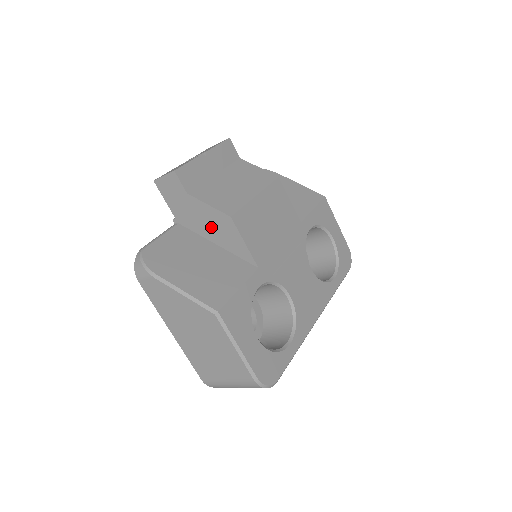
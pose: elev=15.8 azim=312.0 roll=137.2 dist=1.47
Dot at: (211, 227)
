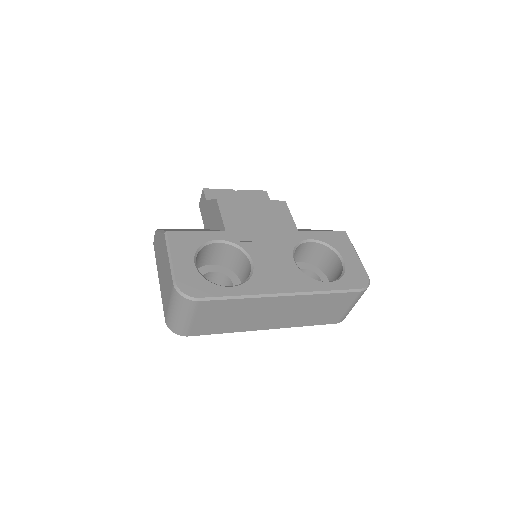
Dot at: (212, 217)
